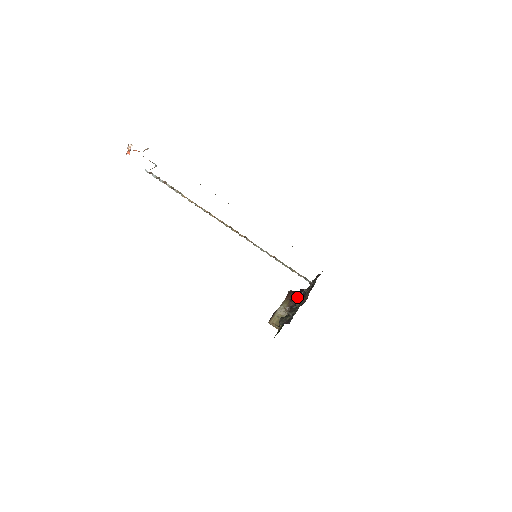
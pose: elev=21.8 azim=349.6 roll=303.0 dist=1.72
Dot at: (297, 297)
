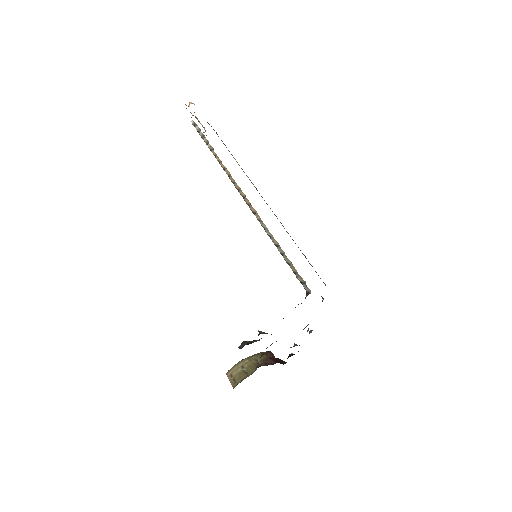
Dot at: (280, 363)
